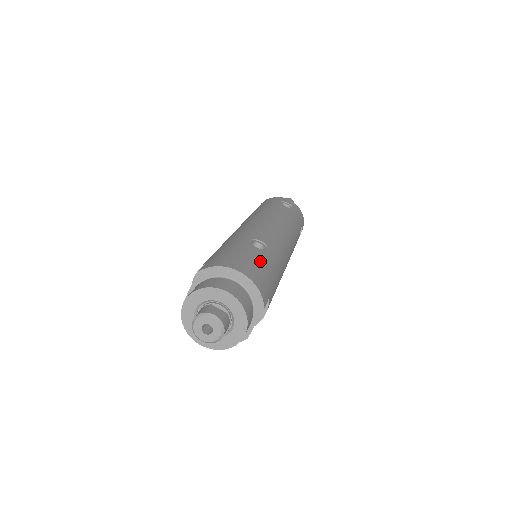
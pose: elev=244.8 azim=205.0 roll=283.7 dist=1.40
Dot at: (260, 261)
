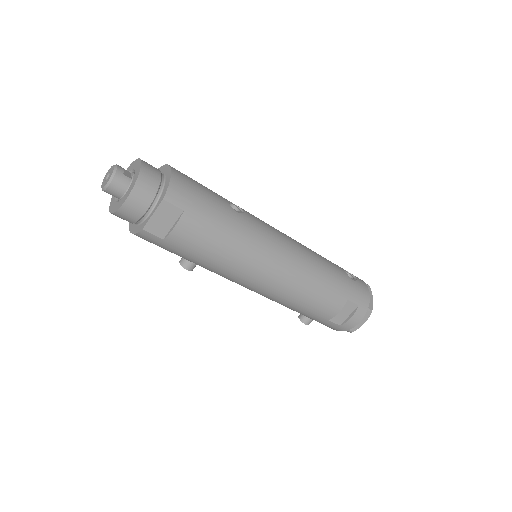
Dot at: (210, 195)
